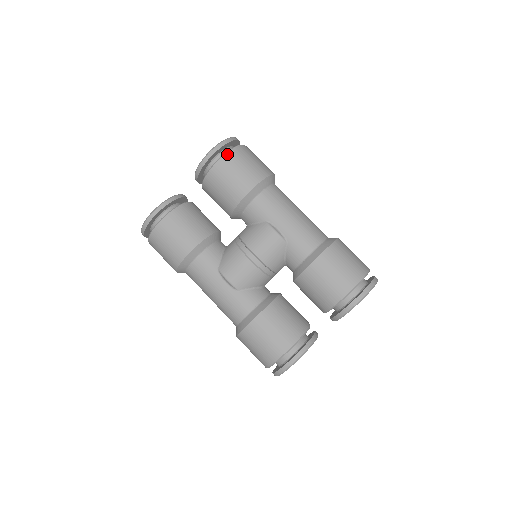
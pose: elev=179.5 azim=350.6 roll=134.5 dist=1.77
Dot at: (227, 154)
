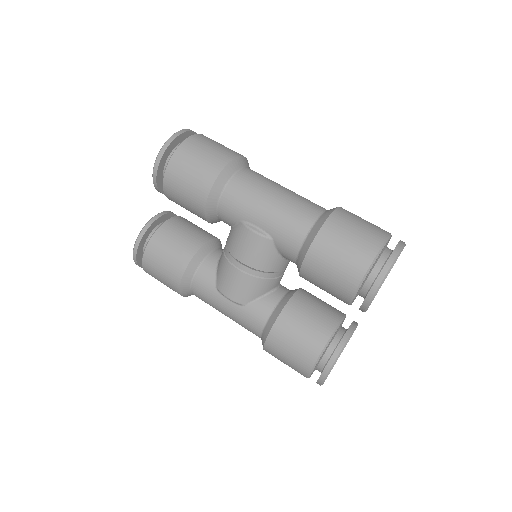
Dot at: (171, 160)
